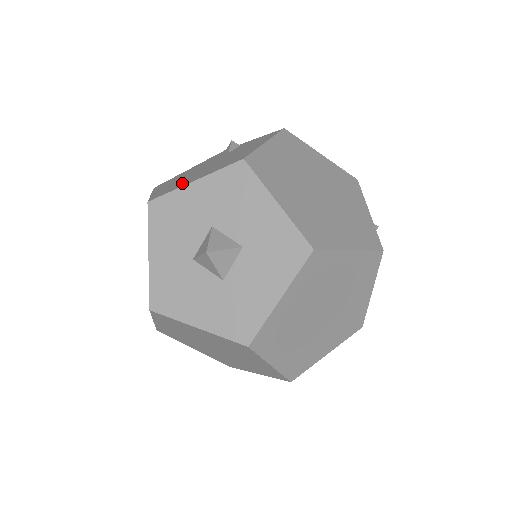
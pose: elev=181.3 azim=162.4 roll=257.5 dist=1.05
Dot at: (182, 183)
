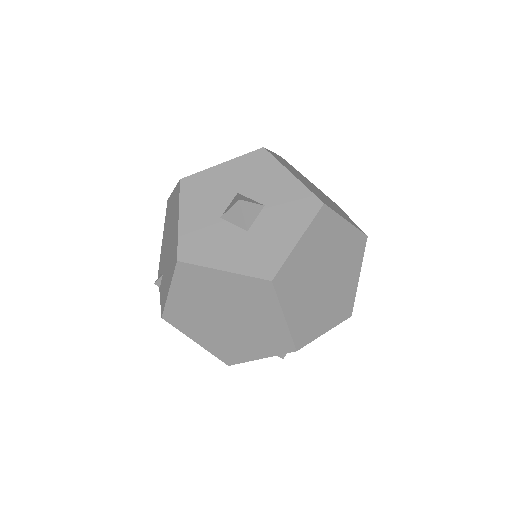
Dot at: occluded
